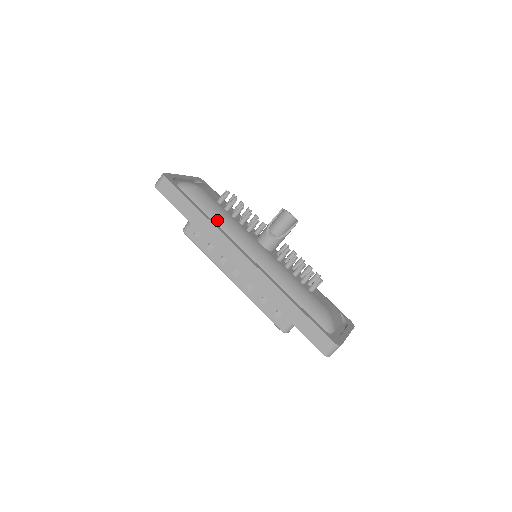
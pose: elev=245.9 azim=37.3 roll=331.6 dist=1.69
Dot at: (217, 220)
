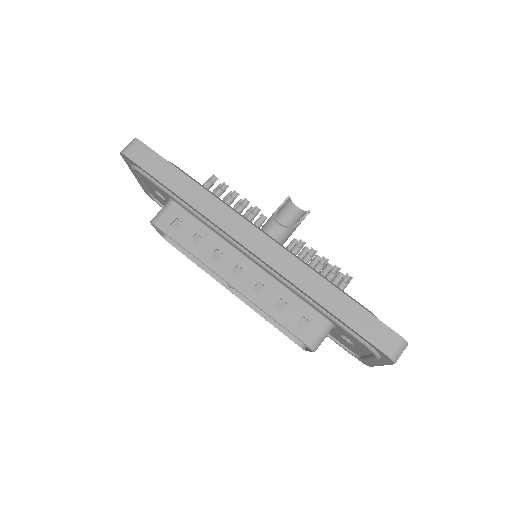
Dot at: occluded
